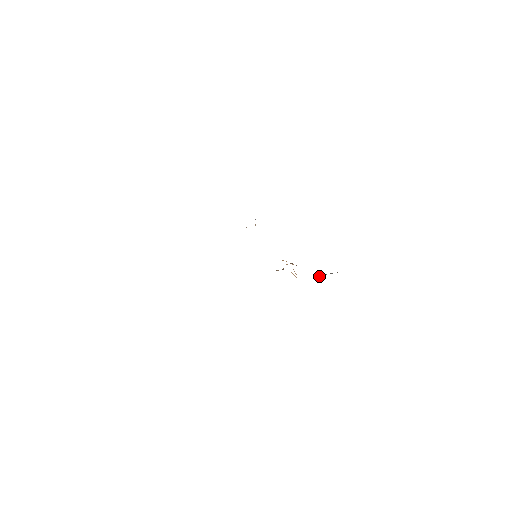
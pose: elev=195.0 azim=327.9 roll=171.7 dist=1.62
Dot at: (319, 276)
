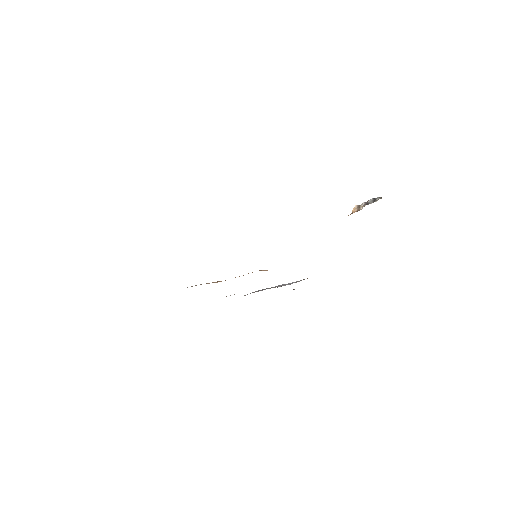
Dot at: (279, 286)
